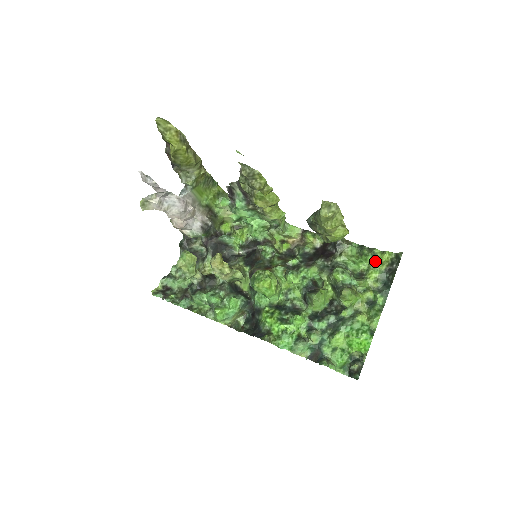
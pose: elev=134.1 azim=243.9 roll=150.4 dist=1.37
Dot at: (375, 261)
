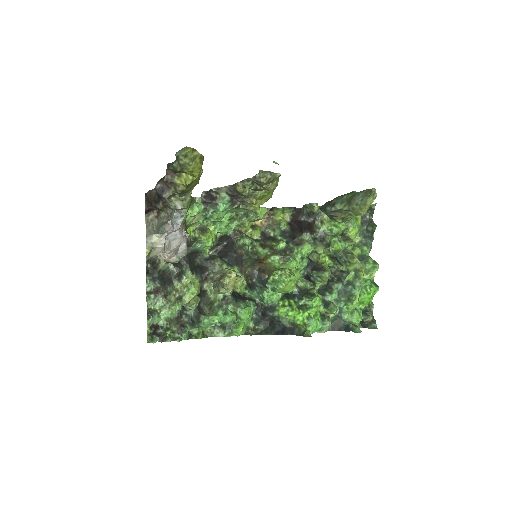
Dot at: occluded
